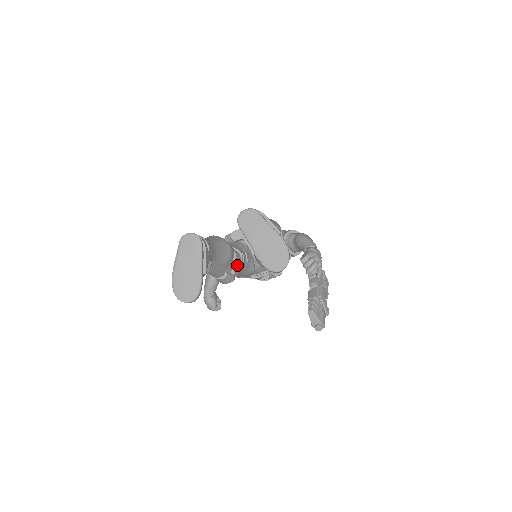
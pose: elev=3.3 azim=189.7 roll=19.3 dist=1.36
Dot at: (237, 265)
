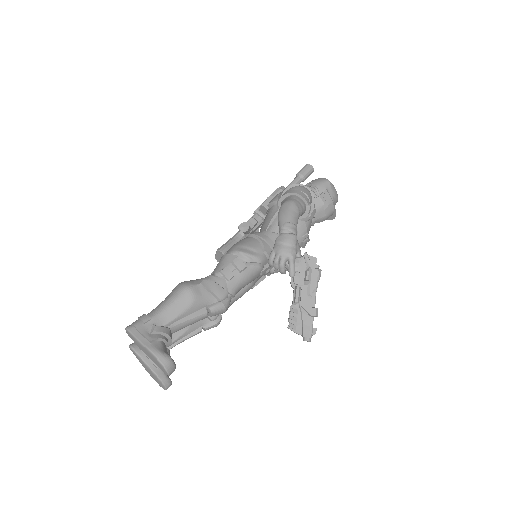
Dot at: occluded
